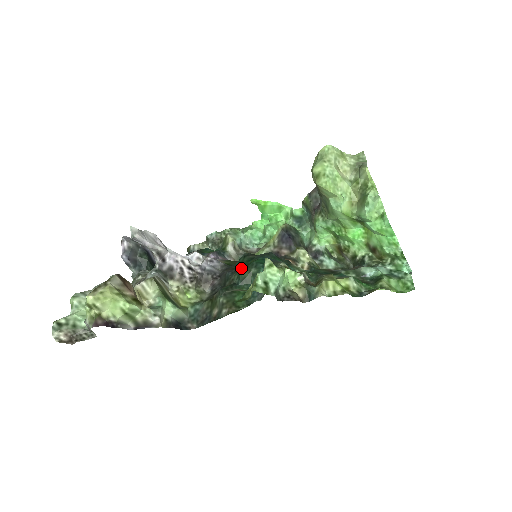
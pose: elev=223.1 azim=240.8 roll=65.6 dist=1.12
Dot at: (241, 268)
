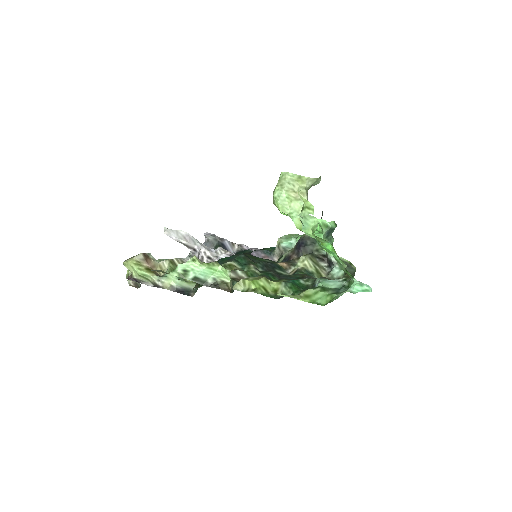
Dot at: occluded
